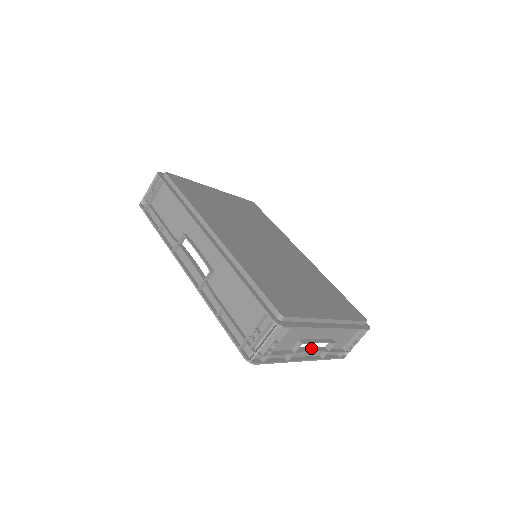
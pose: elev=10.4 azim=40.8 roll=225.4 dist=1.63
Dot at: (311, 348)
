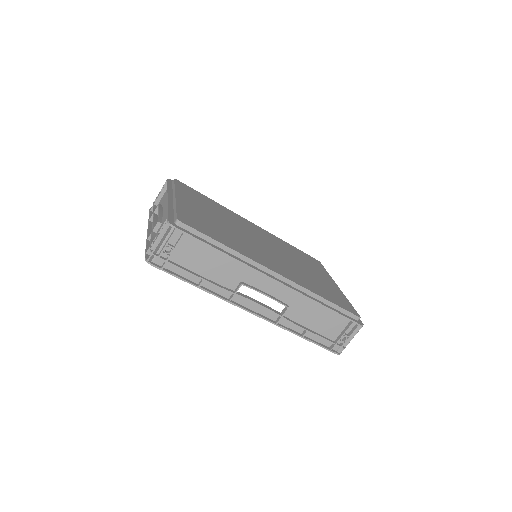
Dot at: occluded
